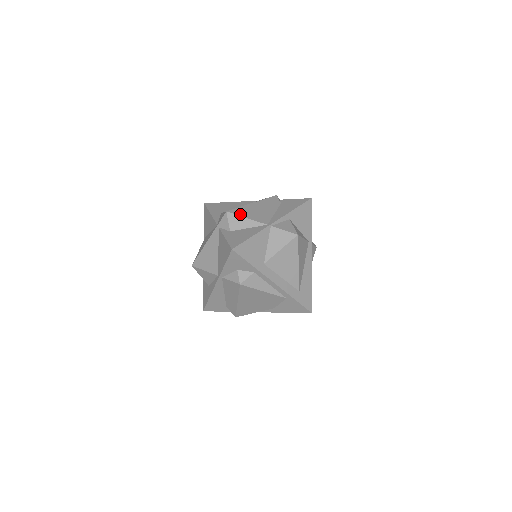
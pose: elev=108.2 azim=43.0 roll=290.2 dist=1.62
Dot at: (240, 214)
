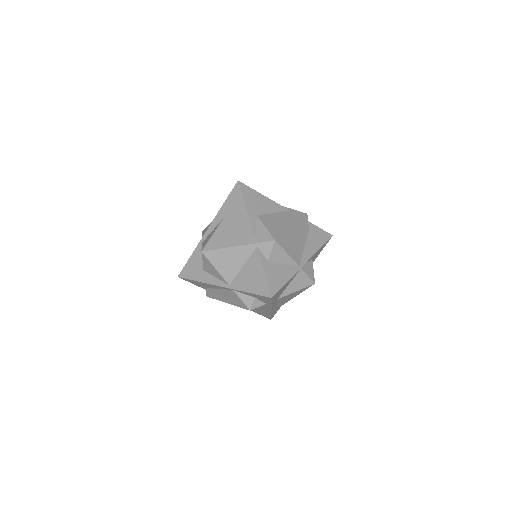
Dot at: (284, 246)
